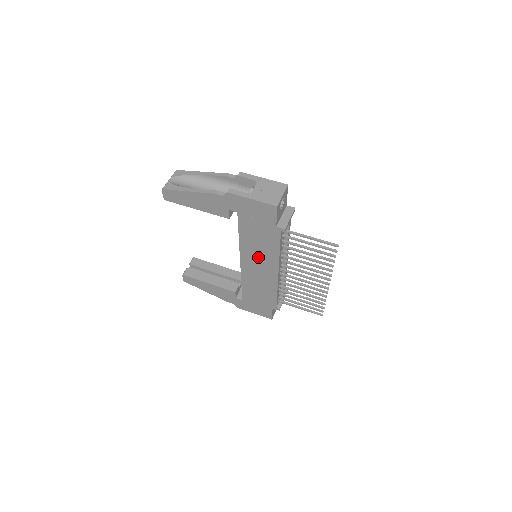
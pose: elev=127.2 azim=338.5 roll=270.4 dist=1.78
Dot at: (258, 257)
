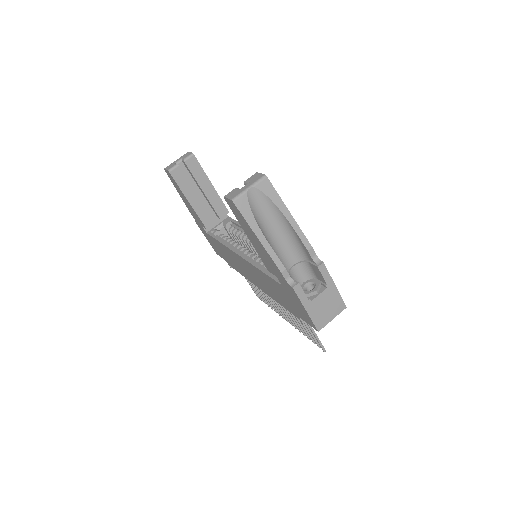
Dot at: (258, 278)
